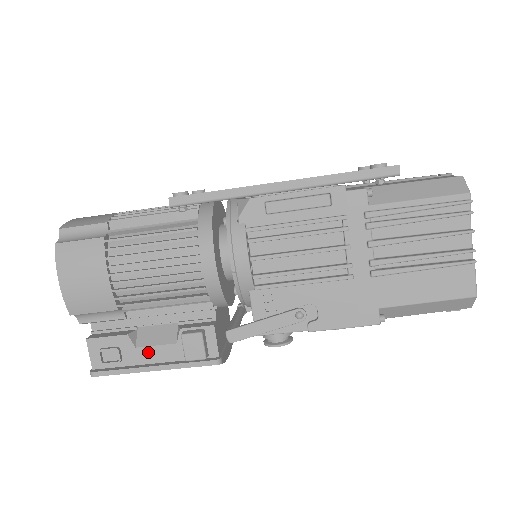
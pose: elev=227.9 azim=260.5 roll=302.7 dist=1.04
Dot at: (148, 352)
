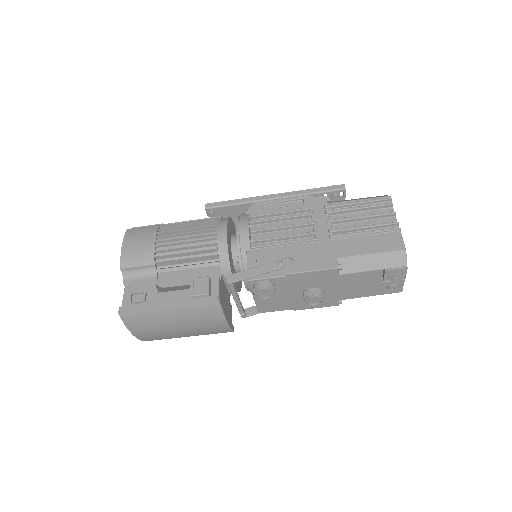
Dot at: (166, 295)
